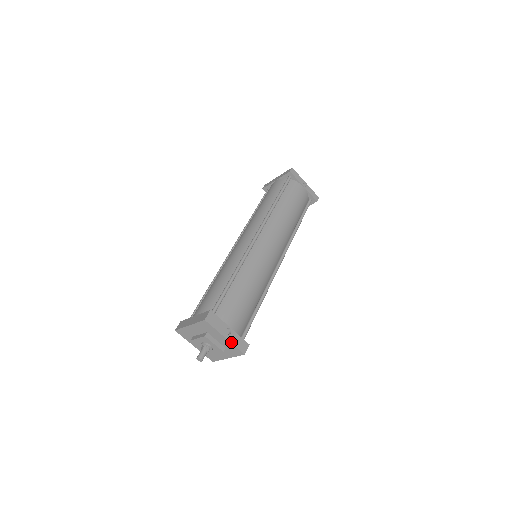
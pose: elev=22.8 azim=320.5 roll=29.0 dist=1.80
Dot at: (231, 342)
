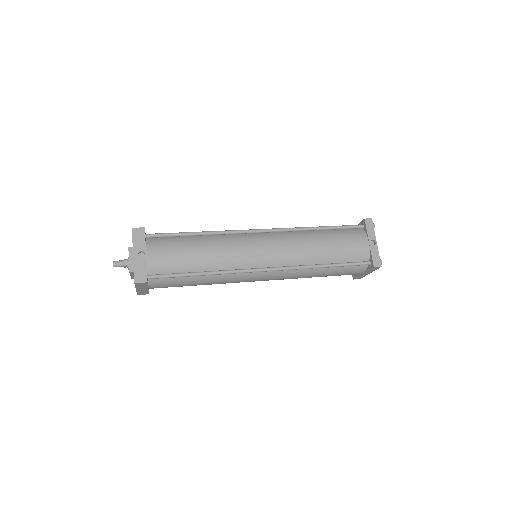
Dot at: (134, 263)
